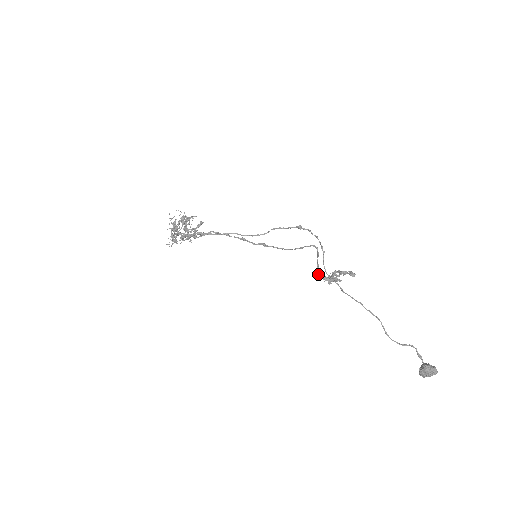
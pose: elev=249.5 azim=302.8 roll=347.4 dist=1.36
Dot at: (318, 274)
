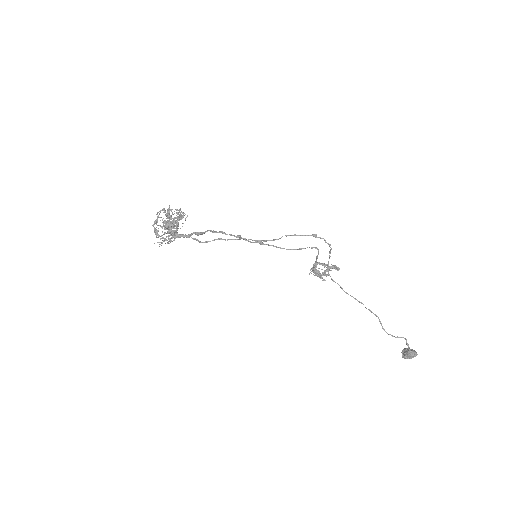
Dot at: (314, 272)
